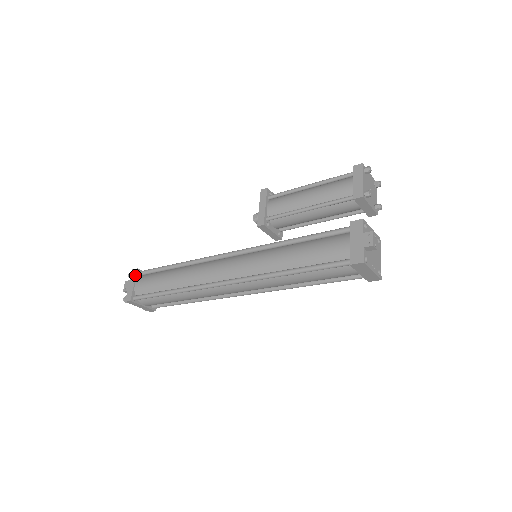
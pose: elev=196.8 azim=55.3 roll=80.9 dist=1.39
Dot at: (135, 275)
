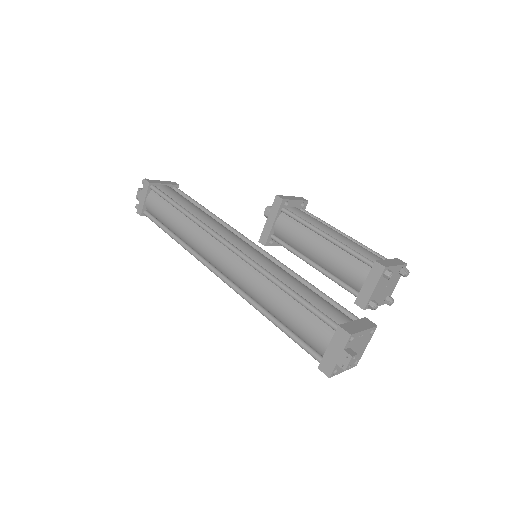
Dot at: (147, 189)
